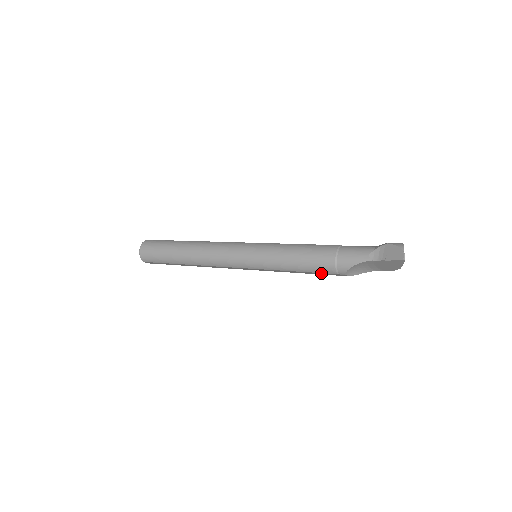
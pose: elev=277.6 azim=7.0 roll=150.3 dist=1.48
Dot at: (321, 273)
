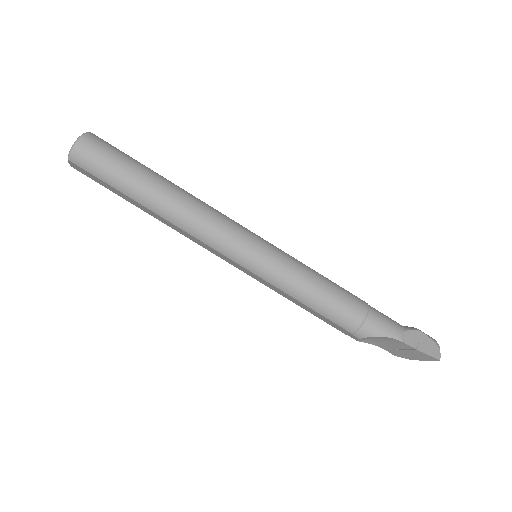
Dot at: (332, 322)
